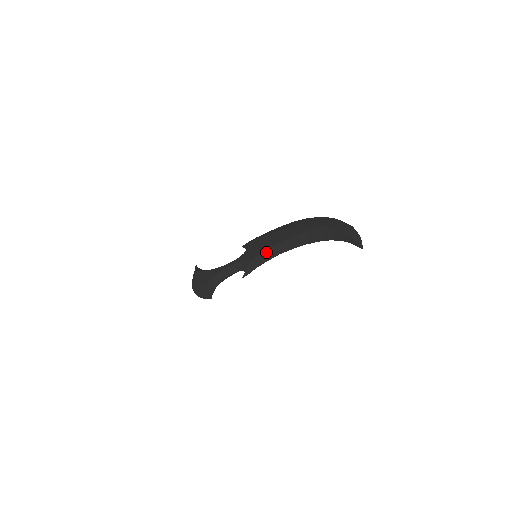
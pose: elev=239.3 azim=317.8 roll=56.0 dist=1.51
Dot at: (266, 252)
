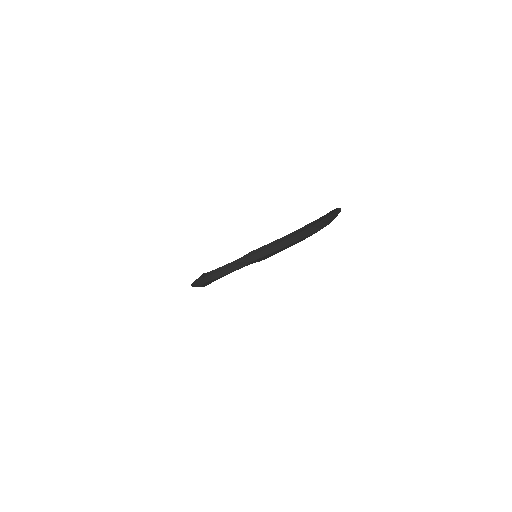
Dot at: (265, 245)
